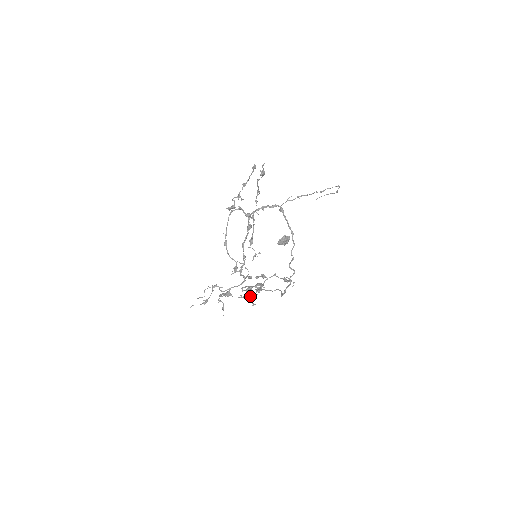
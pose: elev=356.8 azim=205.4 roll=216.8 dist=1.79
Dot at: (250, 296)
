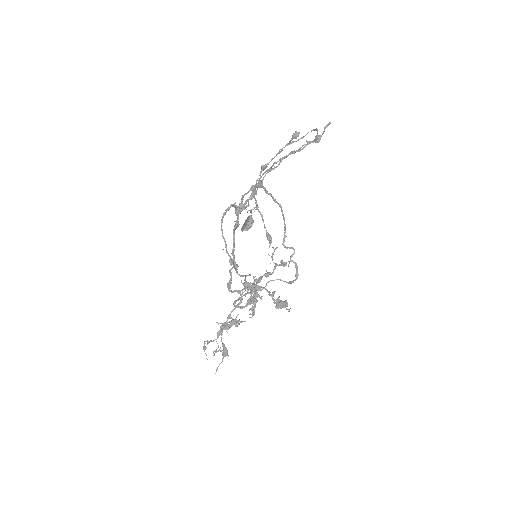
Dot at: occluded
